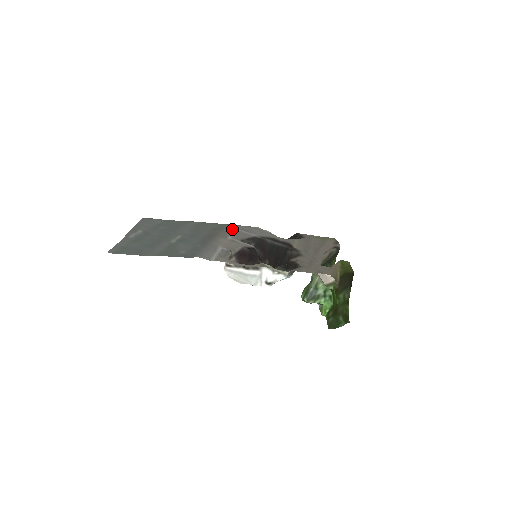
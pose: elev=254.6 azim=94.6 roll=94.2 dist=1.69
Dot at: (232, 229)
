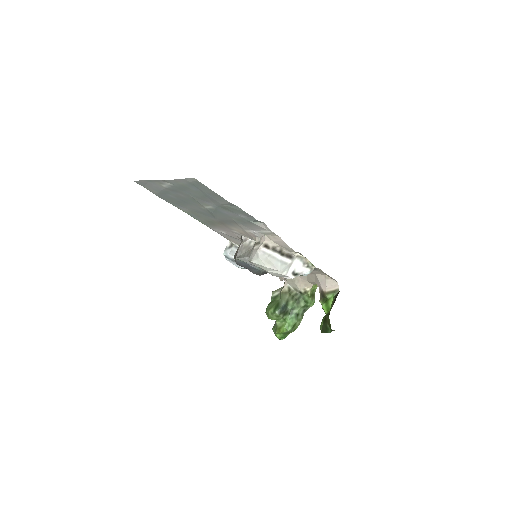
Dot at: (220, 229)
